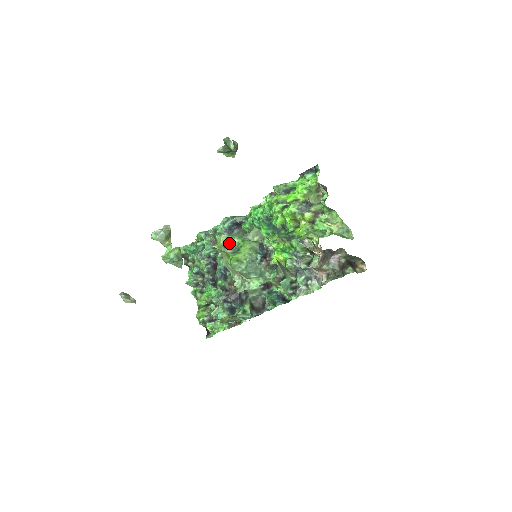
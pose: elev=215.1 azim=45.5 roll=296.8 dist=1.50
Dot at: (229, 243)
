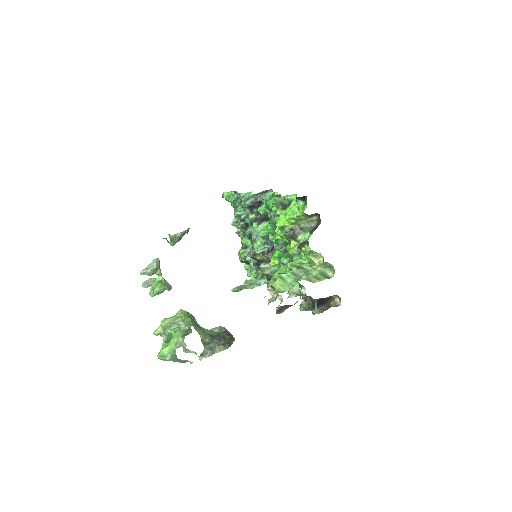
Dot at: (165, 331)
